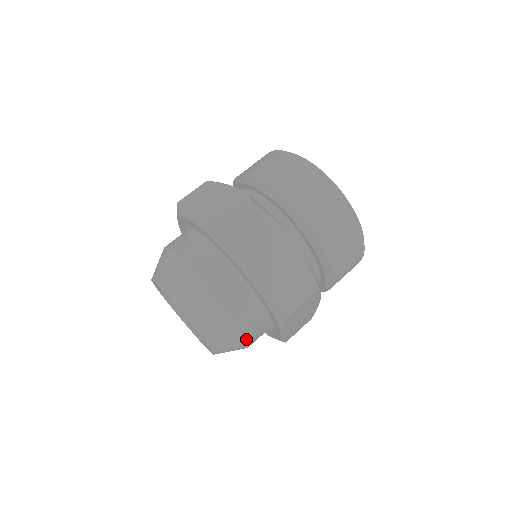
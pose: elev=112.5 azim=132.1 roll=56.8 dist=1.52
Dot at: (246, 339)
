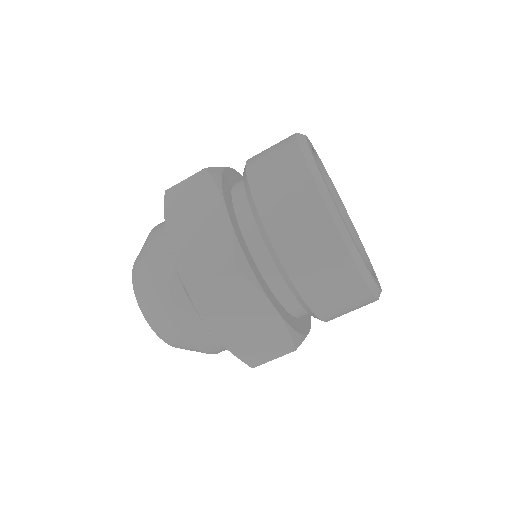
Dot at: occluded
